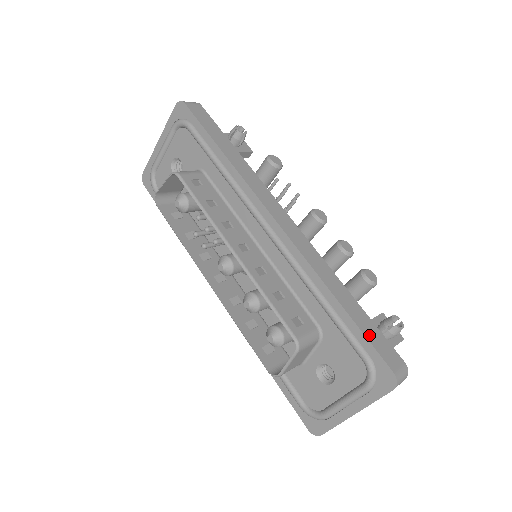
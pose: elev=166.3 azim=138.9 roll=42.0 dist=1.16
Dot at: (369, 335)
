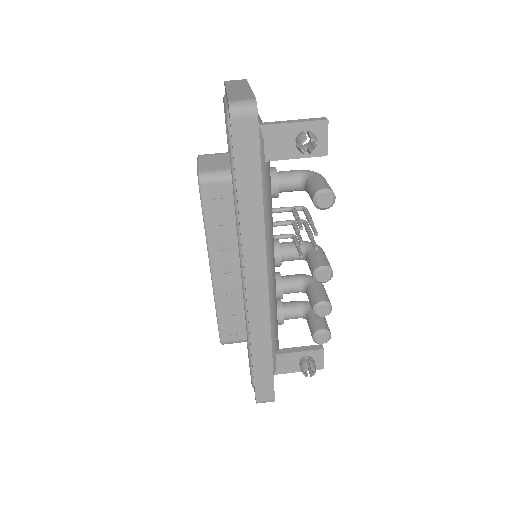
Dot at: (259, 380)
